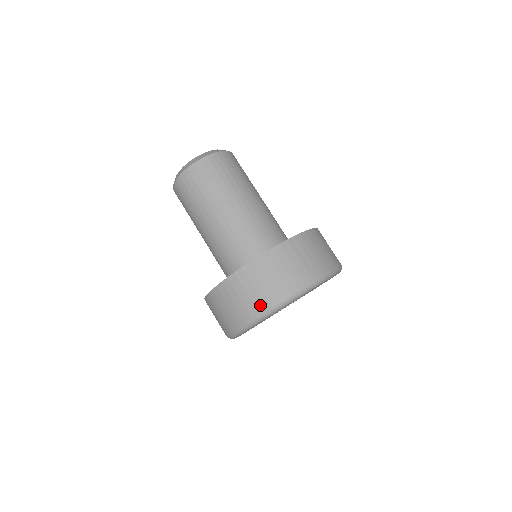
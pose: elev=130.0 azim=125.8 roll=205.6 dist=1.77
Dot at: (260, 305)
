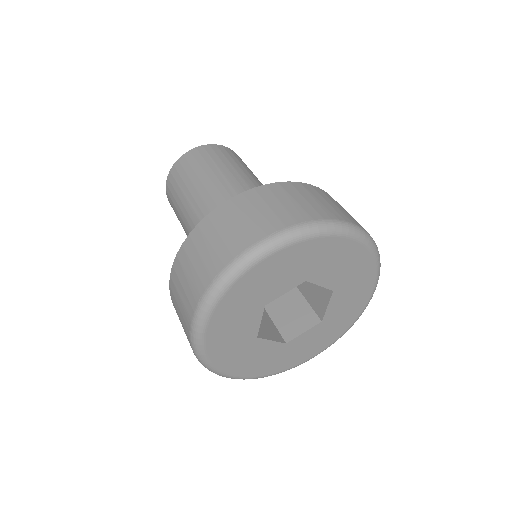
Dot at: (225, 256)
